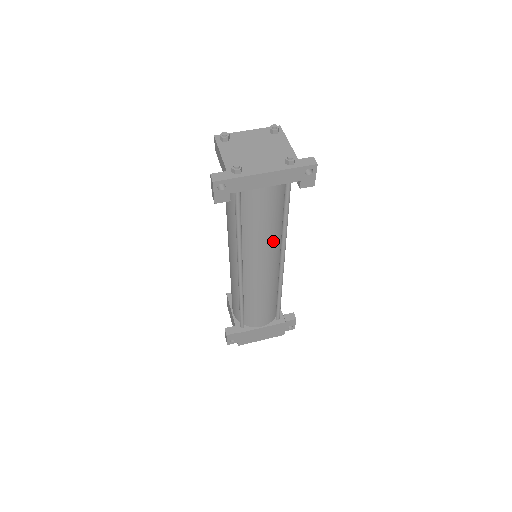
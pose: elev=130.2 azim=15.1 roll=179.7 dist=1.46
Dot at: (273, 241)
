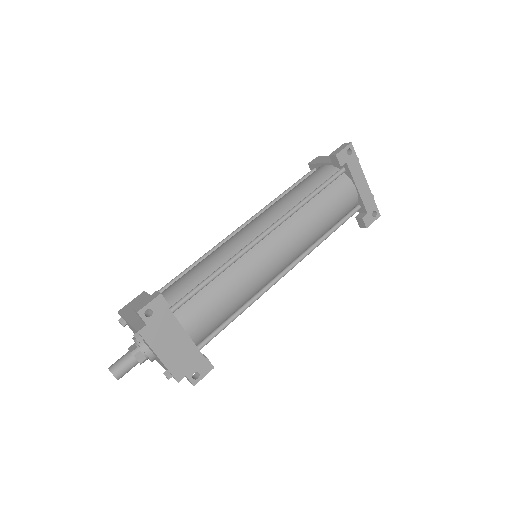
Dot at: (309, 238)
